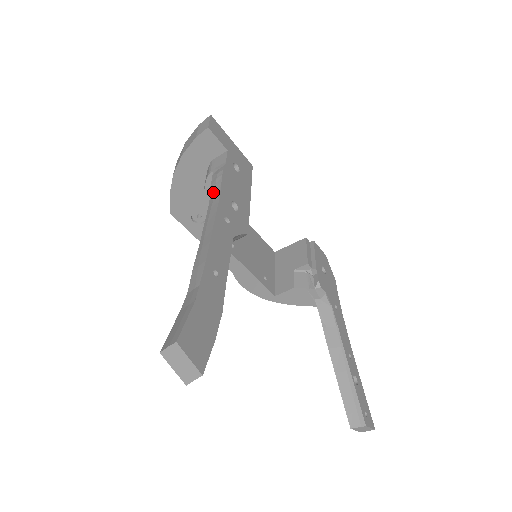
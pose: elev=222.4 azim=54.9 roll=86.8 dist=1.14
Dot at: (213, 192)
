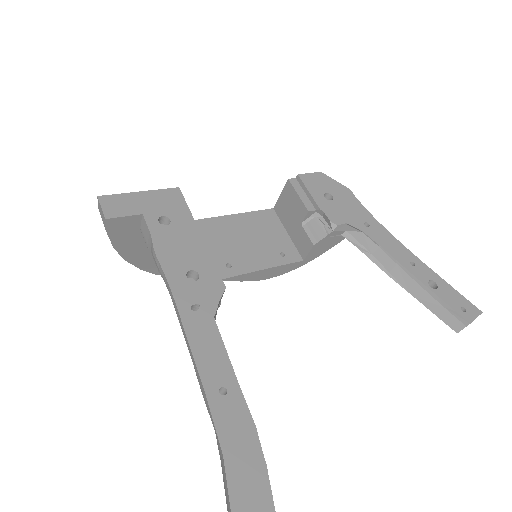
Dot at: (164, 281)
